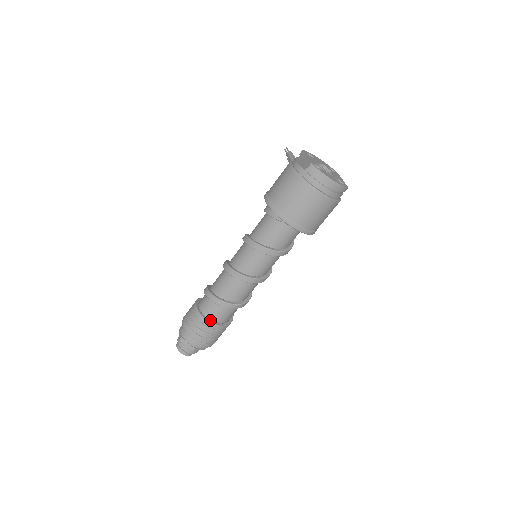
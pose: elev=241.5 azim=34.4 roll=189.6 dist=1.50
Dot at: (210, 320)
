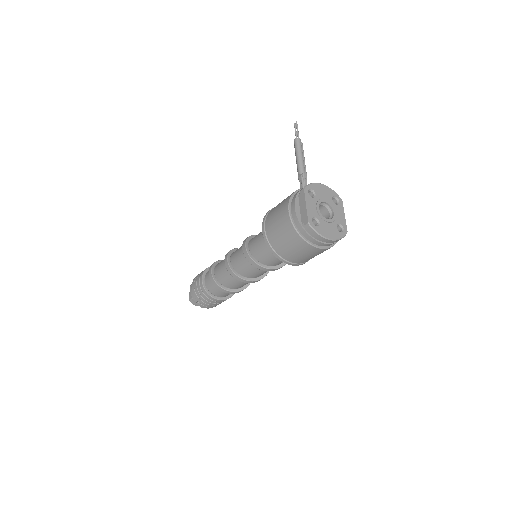
Dot at: (215, 296)
